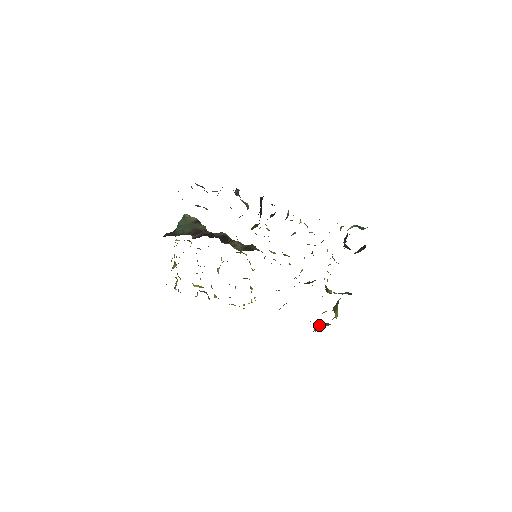
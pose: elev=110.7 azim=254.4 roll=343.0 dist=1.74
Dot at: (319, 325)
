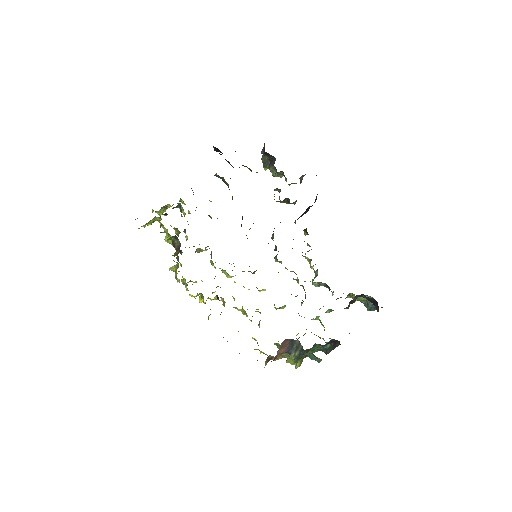
Dot at: (287, 346)
